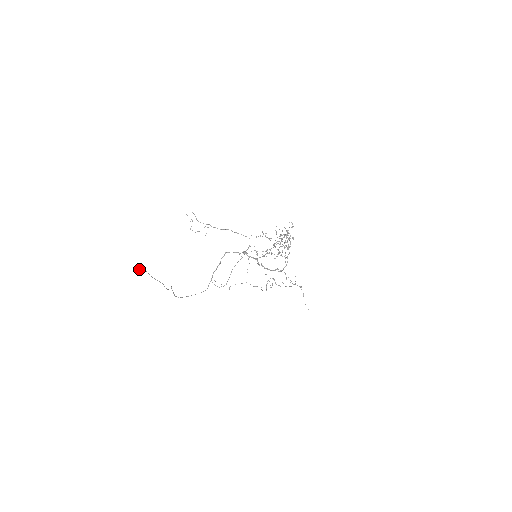
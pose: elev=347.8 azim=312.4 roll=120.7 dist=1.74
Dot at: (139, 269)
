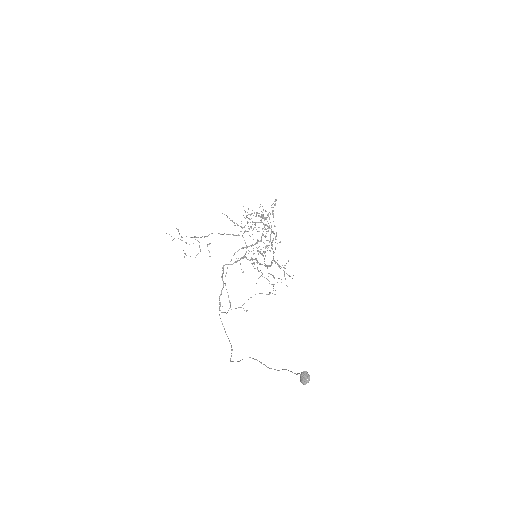
Dot at: (308, 379)
